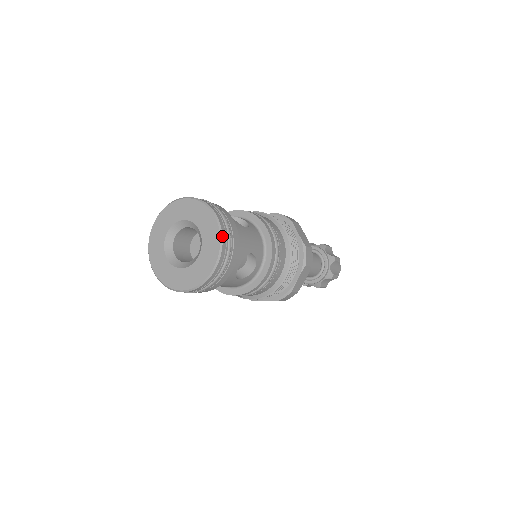
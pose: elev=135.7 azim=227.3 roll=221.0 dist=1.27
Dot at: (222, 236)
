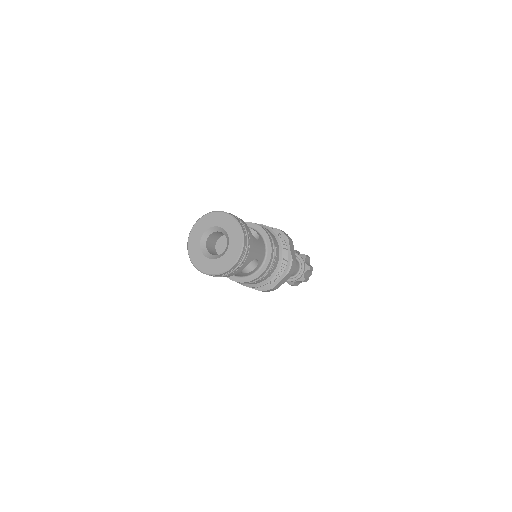
Dot at: (243, 247)
